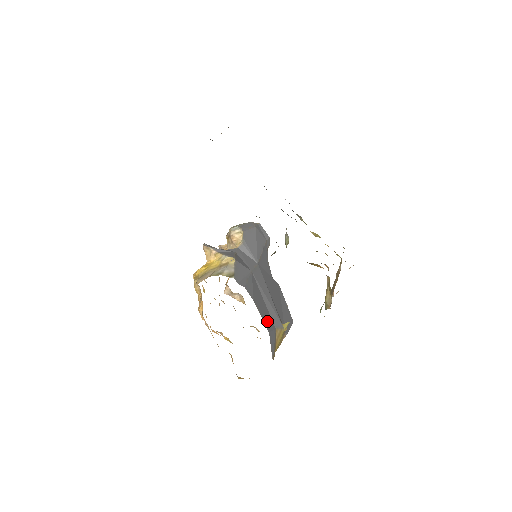
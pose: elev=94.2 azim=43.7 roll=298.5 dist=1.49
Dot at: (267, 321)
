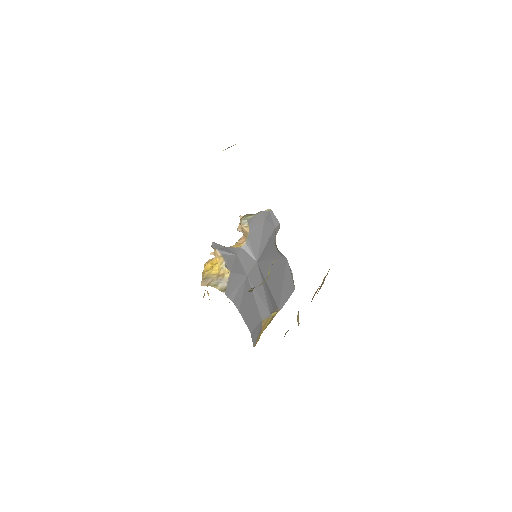
Dot at: (252, 321)
